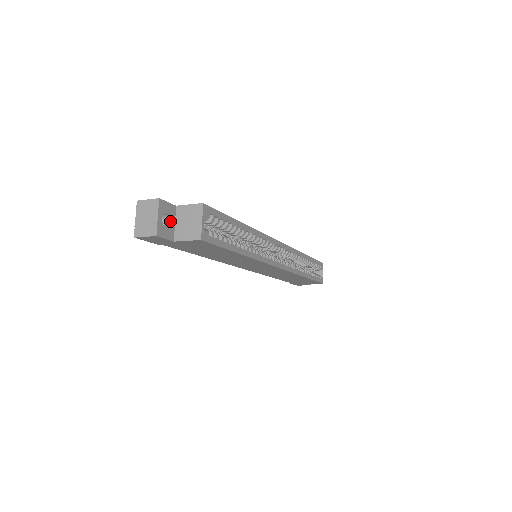
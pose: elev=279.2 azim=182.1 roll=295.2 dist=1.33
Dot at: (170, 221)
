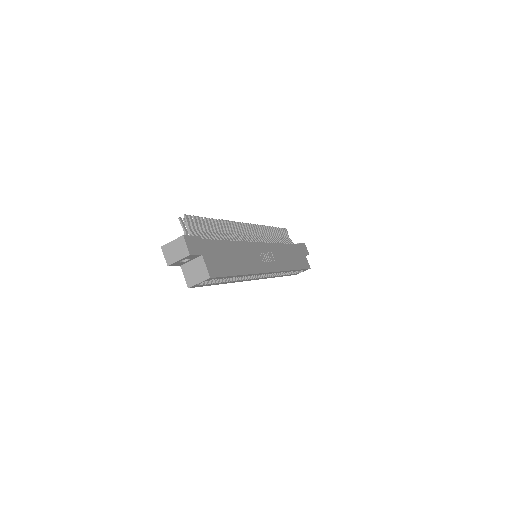
Dot at: (188, 259)
